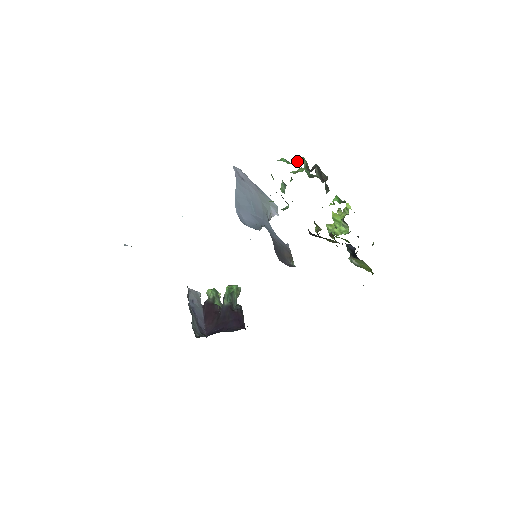
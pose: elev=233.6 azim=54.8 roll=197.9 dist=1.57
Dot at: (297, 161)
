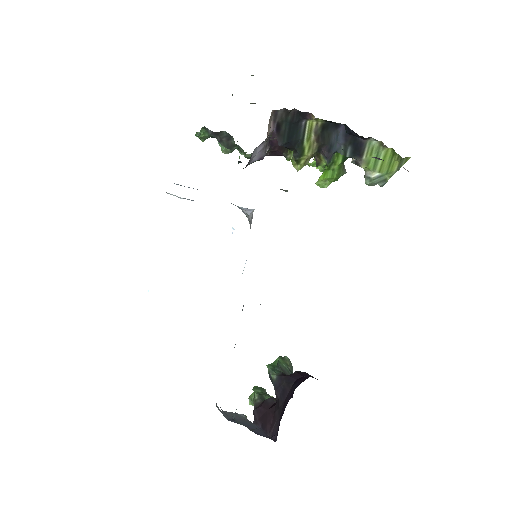
Dot at: occluded
